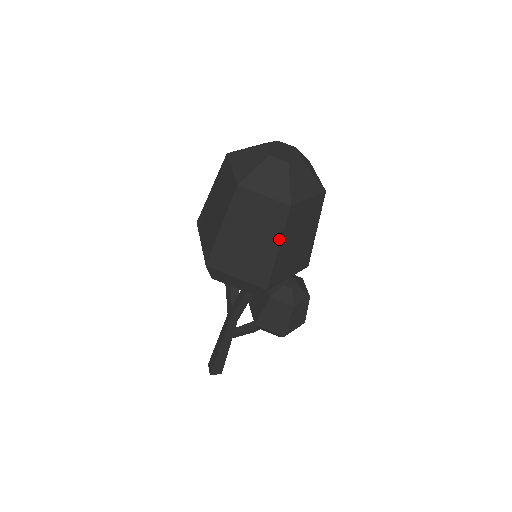
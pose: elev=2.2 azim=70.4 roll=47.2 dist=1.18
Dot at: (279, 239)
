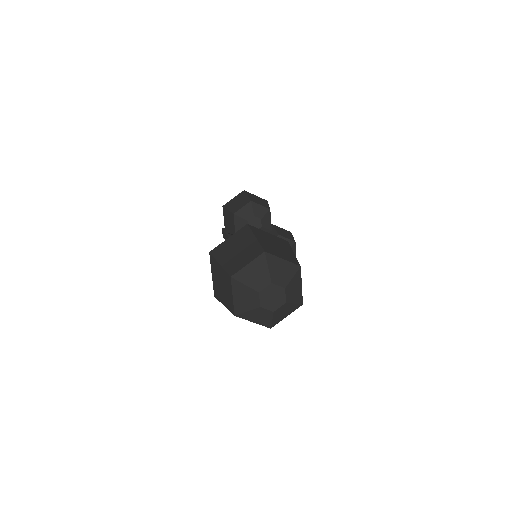
Dot at: occluded
